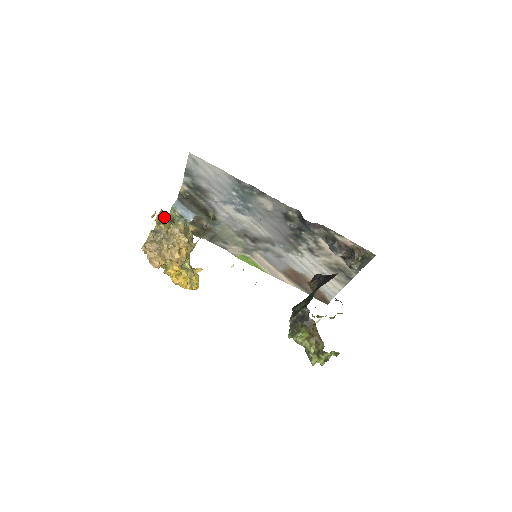
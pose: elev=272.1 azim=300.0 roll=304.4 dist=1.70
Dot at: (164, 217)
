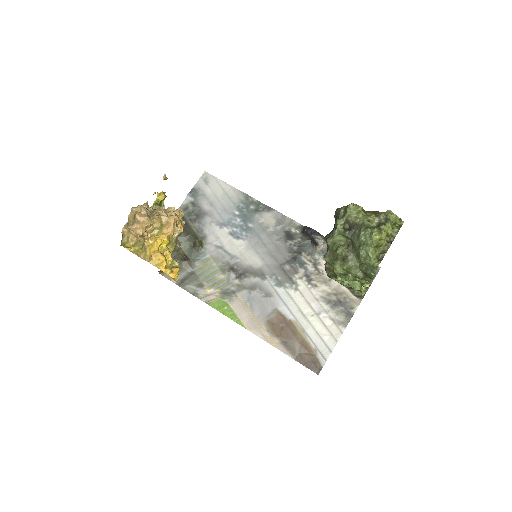
Dot at: (162, 205)
